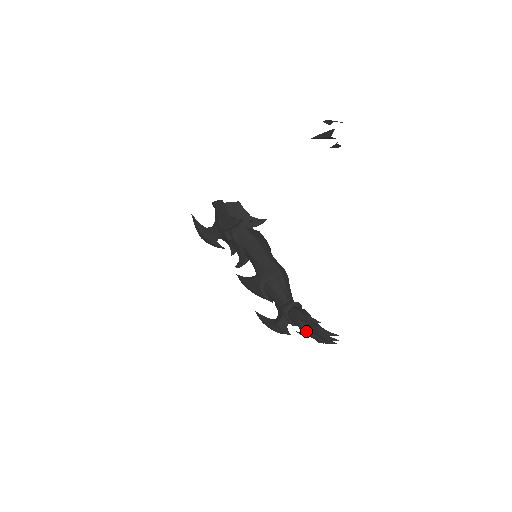
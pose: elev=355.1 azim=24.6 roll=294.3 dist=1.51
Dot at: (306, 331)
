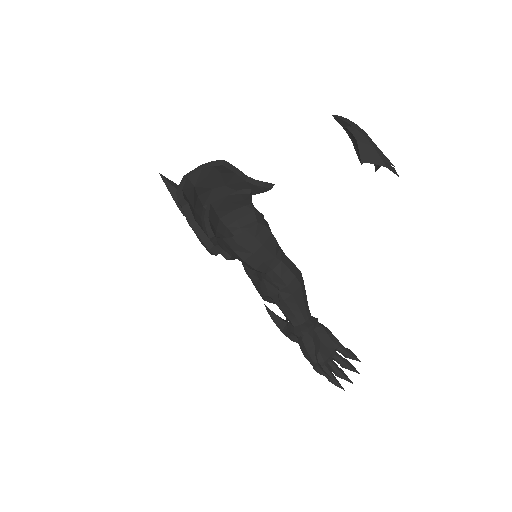
Dot at: occluded
